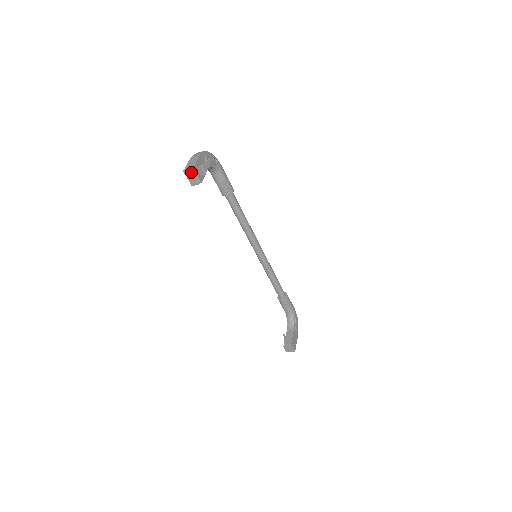
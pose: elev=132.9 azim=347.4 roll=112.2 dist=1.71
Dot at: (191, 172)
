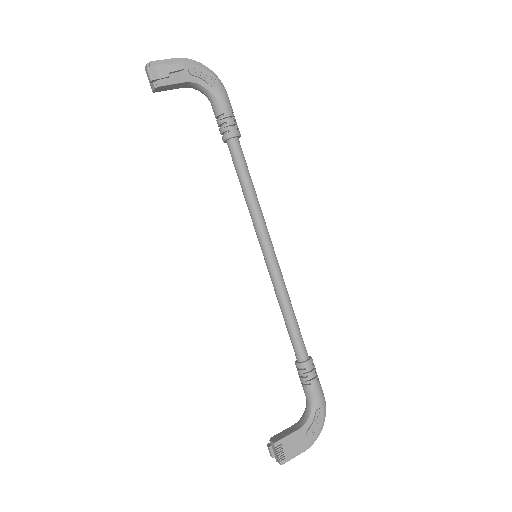
Dot at: (148, 68)
